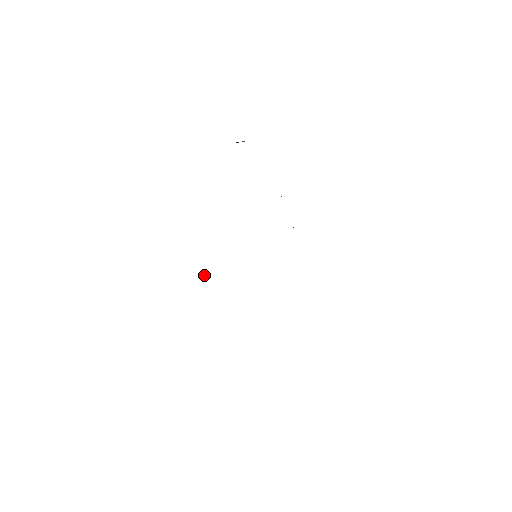
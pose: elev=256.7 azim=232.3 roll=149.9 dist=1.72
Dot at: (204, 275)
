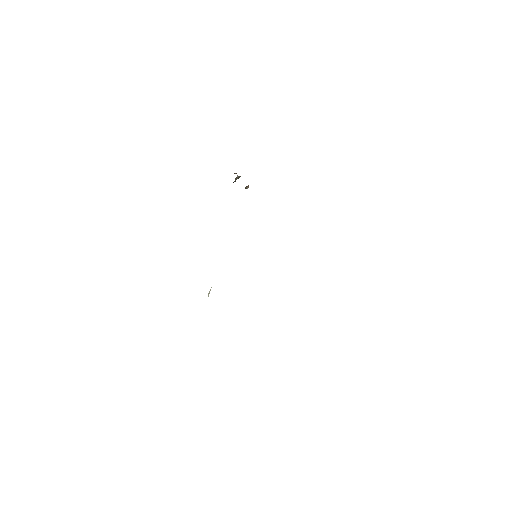
Dot at: (209, 293)
